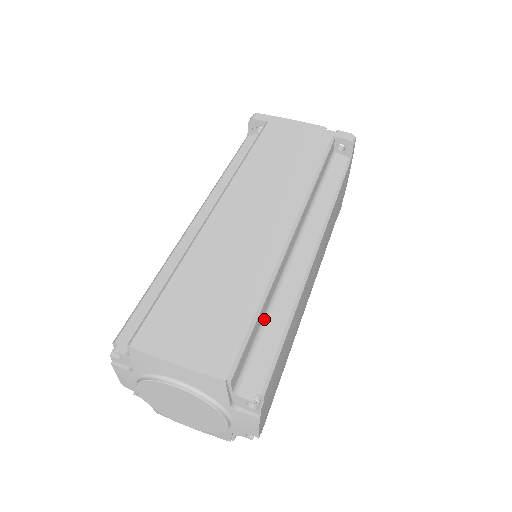
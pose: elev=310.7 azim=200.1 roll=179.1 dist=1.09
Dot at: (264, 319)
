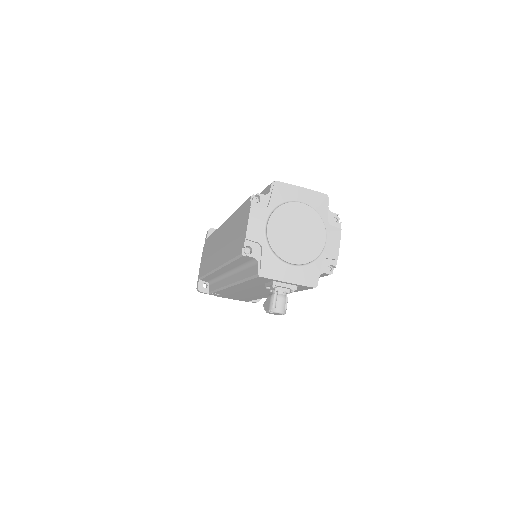
Dot at: occluded
